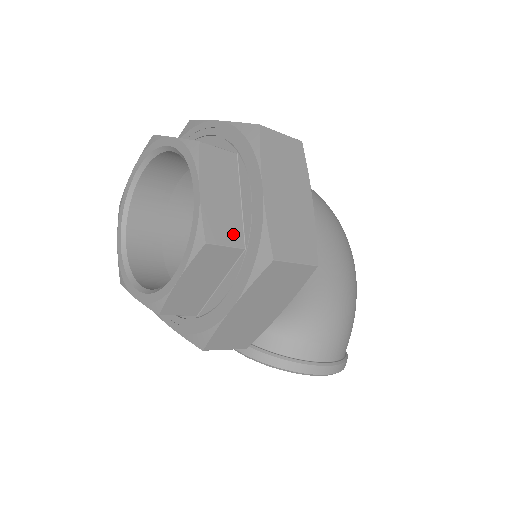
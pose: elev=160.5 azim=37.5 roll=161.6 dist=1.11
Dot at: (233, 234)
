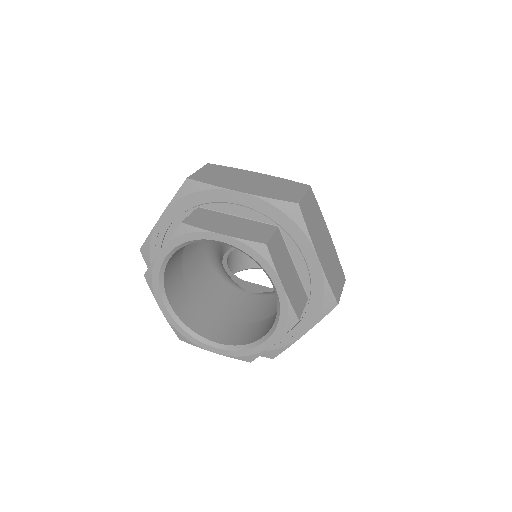
Dot at: (302, 296)
